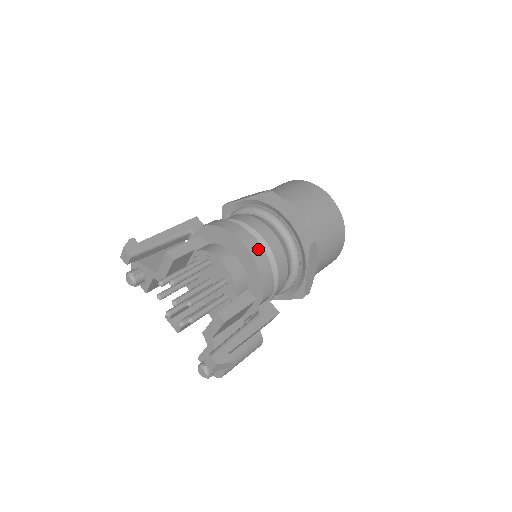
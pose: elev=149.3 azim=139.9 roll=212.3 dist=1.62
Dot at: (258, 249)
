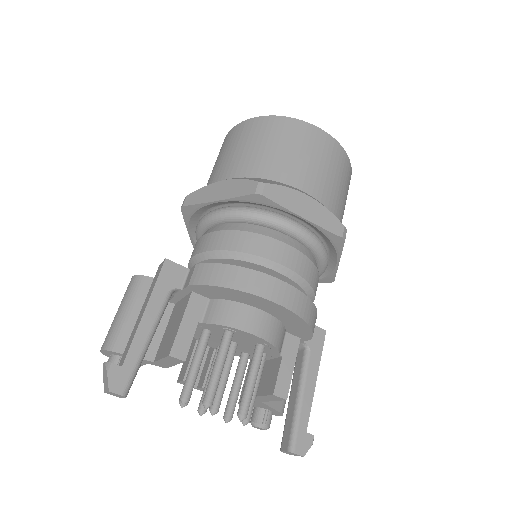
Dot at: (293, 295)
